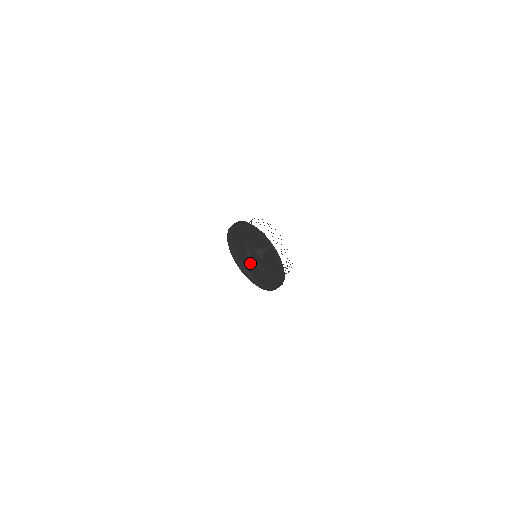
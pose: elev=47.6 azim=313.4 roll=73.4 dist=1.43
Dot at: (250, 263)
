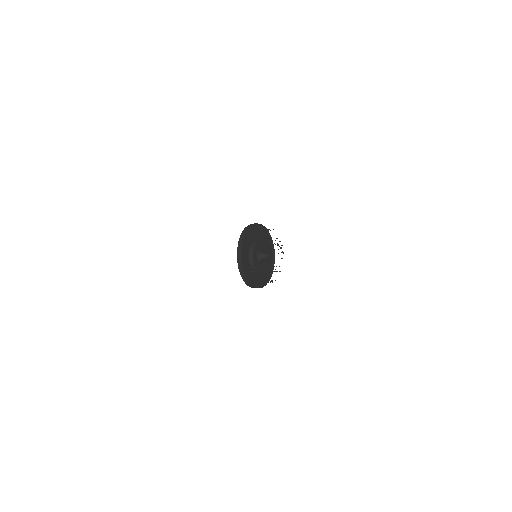
Dot at: (256, 274)
